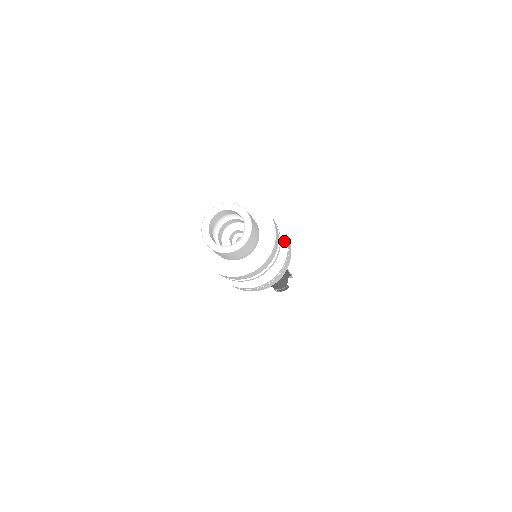
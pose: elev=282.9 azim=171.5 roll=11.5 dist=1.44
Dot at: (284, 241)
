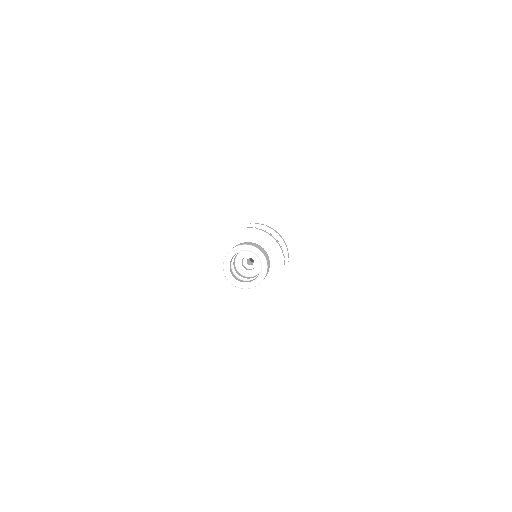
Dot at: (266, 229)
